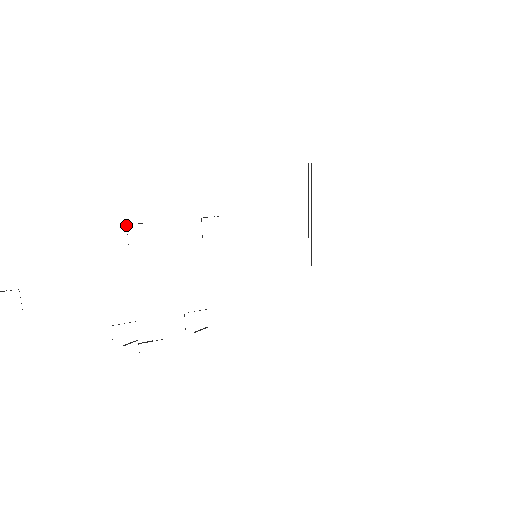
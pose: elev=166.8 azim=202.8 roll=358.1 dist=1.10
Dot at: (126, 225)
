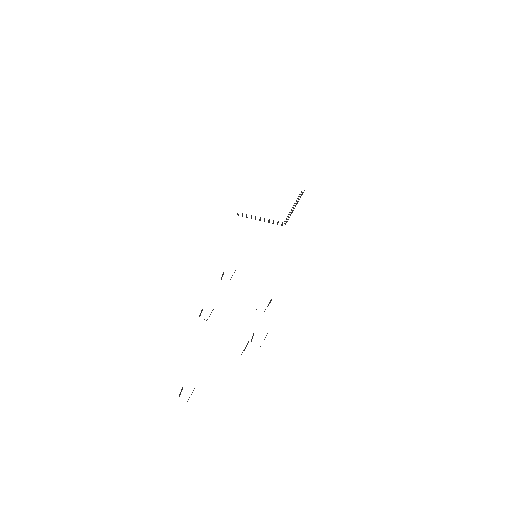
Dot at: occluded
